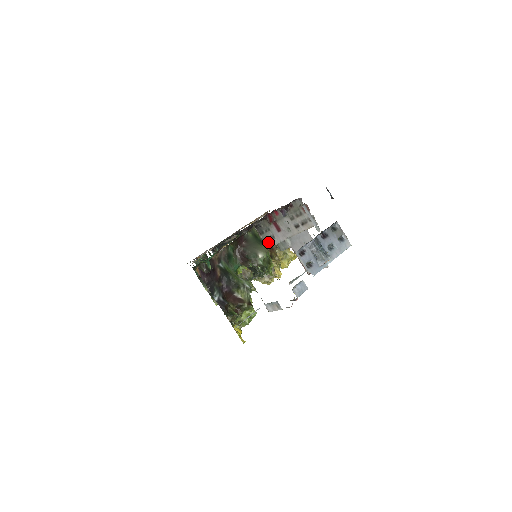
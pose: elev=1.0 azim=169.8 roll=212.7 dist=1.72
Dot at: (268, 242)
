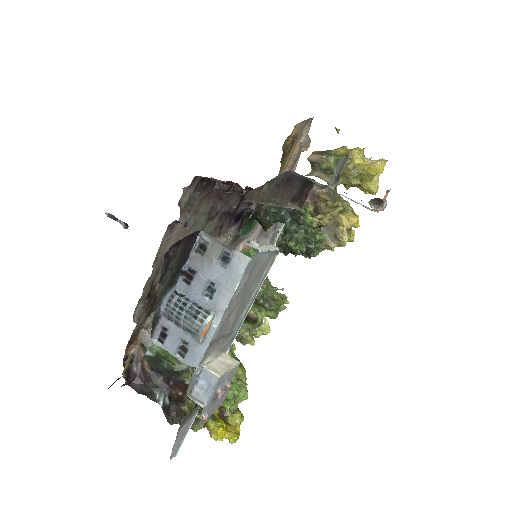
Dot at: occluded
